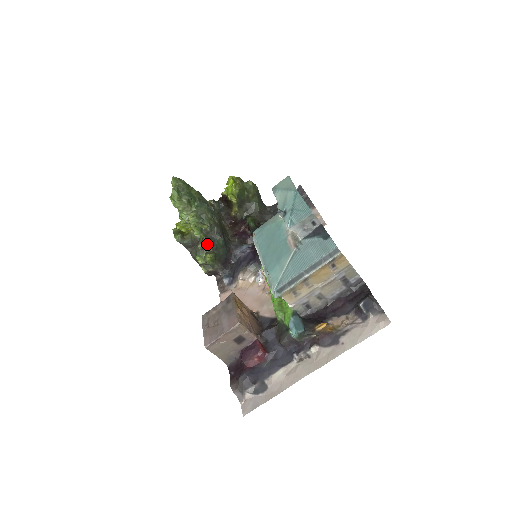
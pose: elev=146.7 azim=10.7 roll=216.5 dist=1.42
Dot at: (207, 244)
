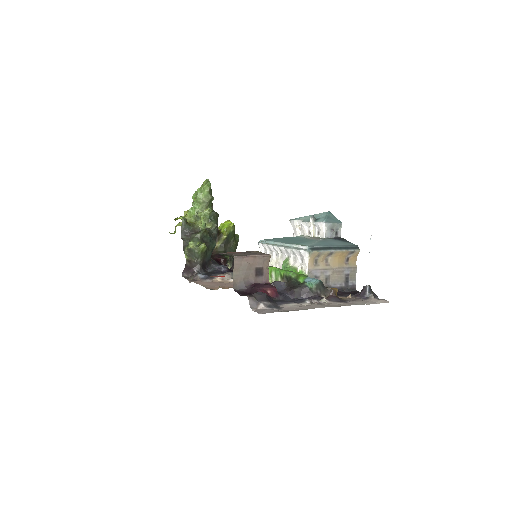
Dot at: (205, 237)
